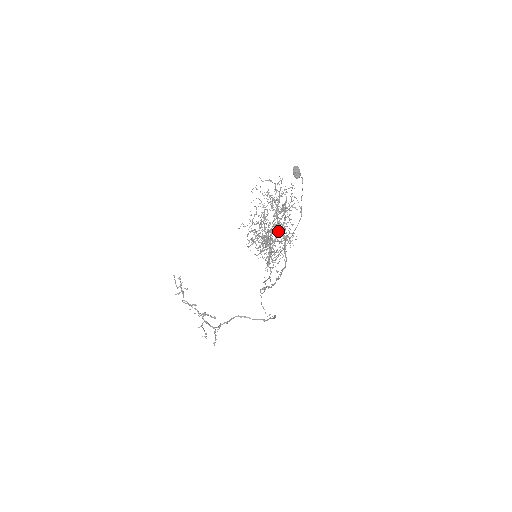
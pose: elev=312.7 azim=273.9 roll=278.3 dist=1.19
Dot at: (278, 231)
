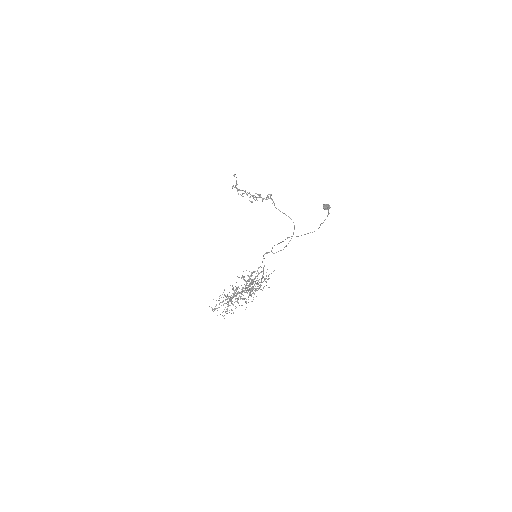
Dot at: occluded
